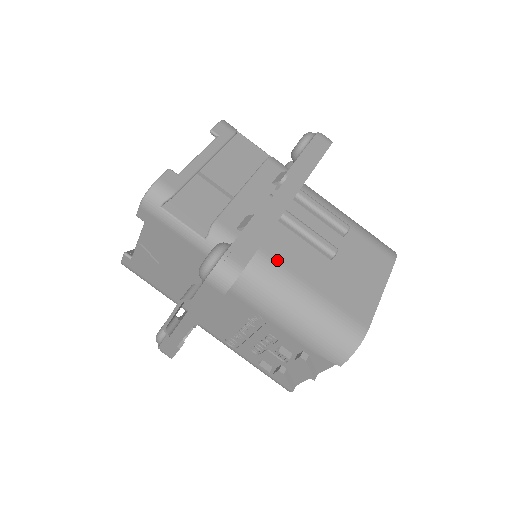
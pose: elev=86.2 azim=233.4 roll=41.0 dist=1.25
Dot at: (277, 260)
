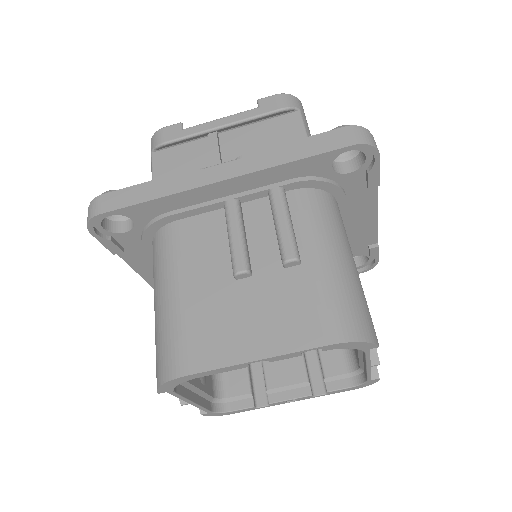
Dot at: (180, 242)
